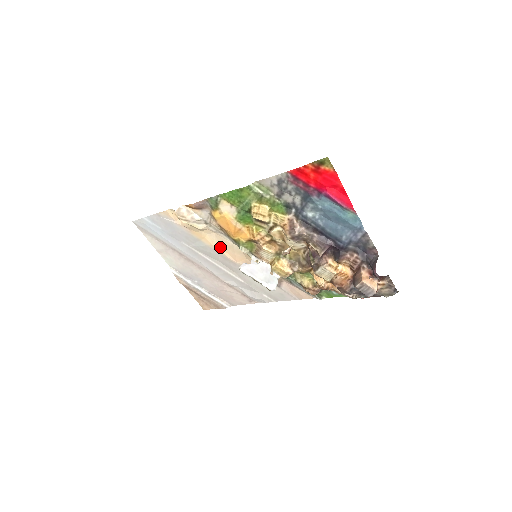
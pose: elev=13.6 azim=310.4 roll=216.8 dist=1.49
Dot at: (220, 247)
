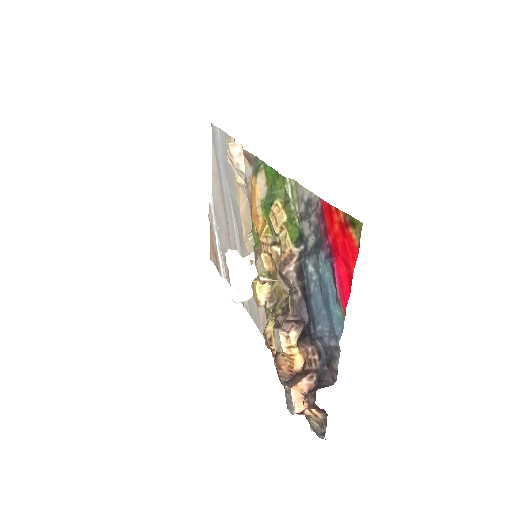
Dot at: (244, 216)
